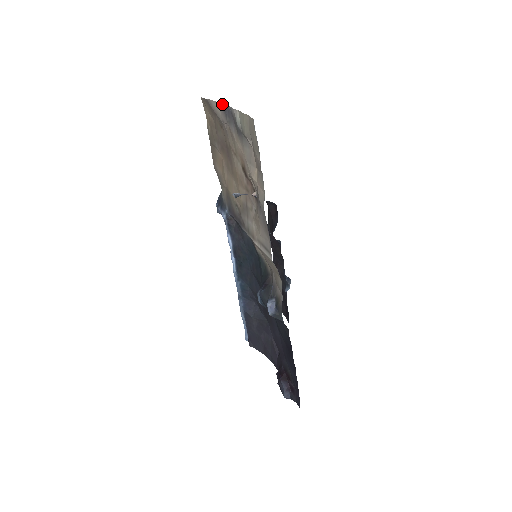
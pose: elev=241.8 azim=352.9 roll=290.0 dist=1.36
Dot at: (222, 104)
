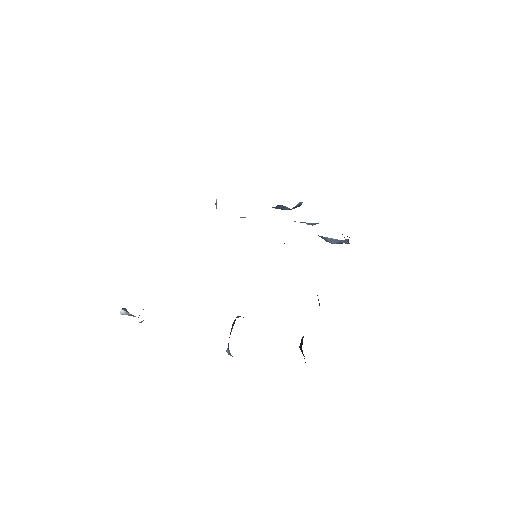
Dot at: occluded
